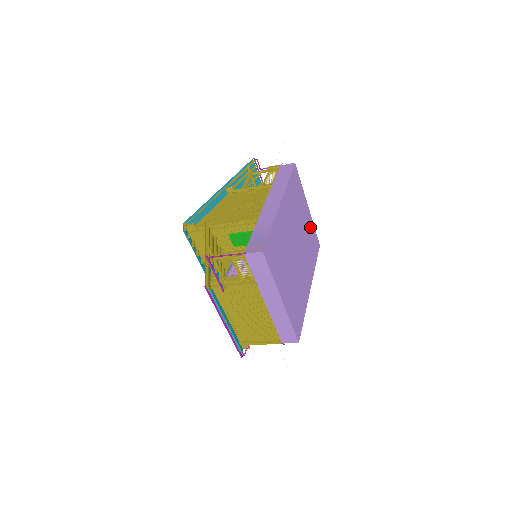
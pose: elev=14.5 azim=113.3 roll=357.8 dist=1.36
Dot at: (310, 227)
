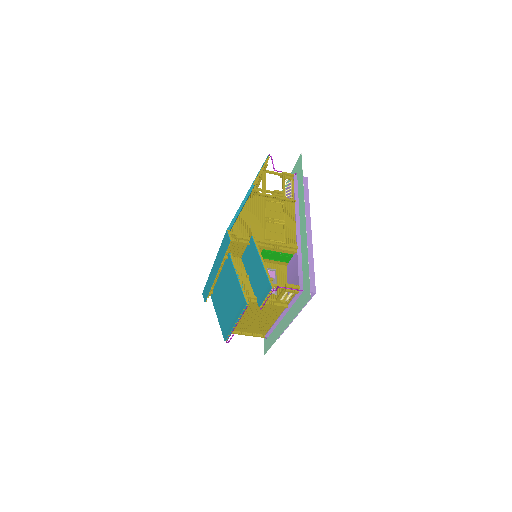
Dot at: occluded
